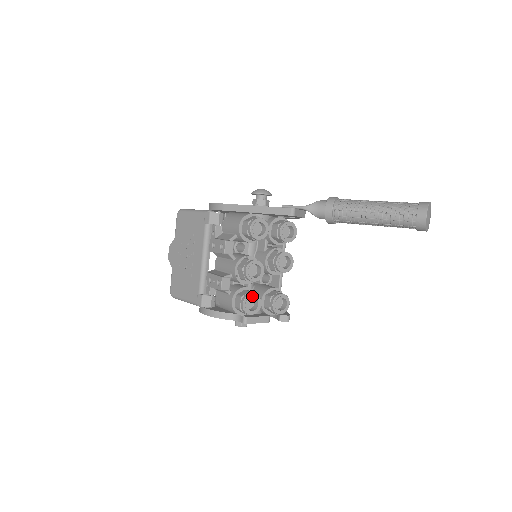
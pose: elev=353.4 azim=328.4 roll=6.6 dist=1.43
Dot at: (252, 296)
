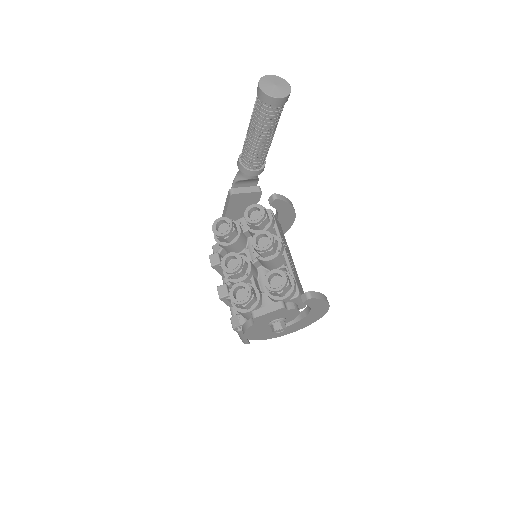
Dot at: (236, 286)
